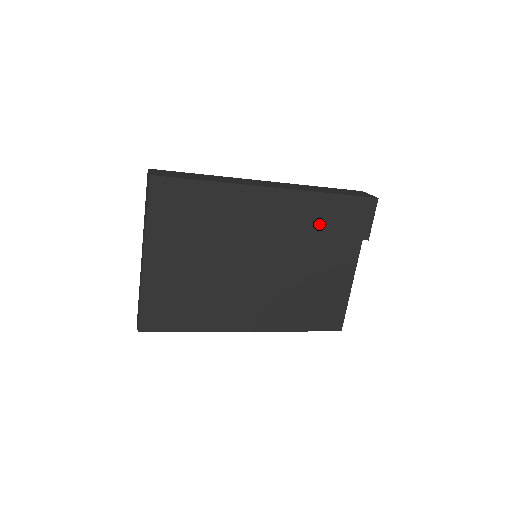
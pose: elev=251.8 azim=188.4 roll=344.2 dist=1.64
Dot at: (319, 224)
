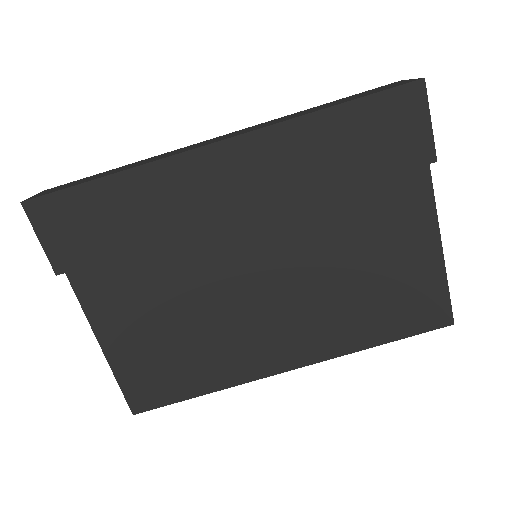
Dot at: (328, 169)
